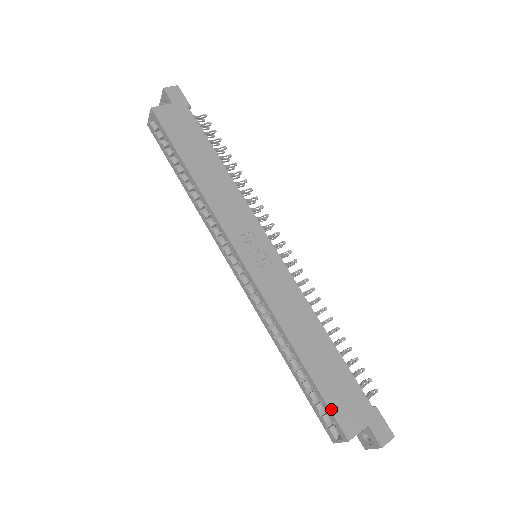
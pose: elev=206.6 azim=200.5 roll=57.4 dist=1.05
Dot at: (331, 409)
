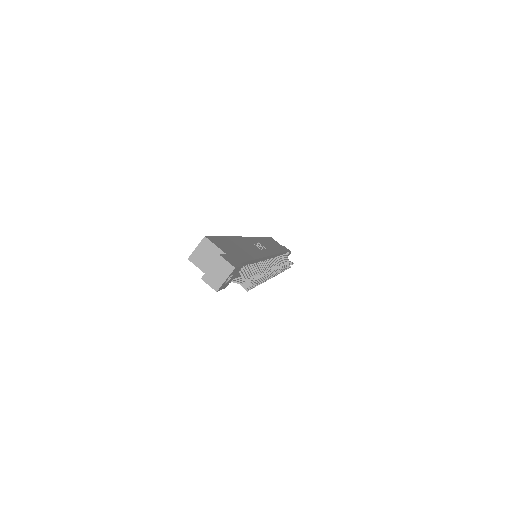
Dot at: (215, 237)
